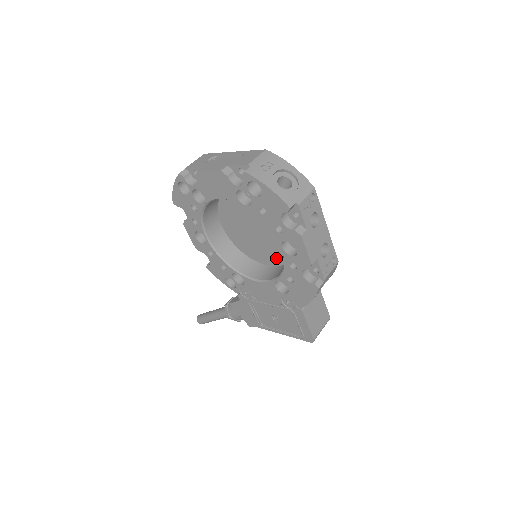
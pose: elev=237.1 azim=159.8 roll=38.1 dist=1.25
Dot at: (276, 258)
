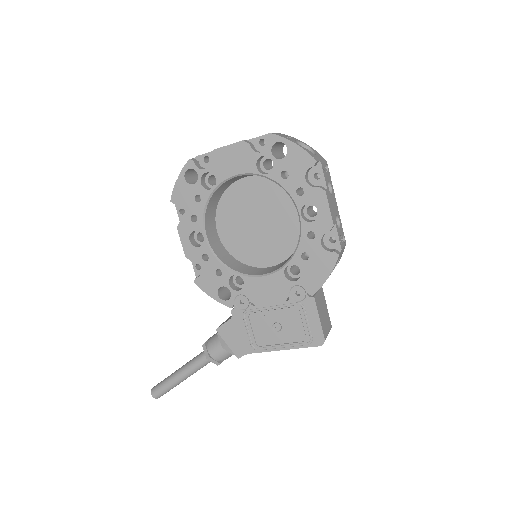
Dot at: (279, 253)
